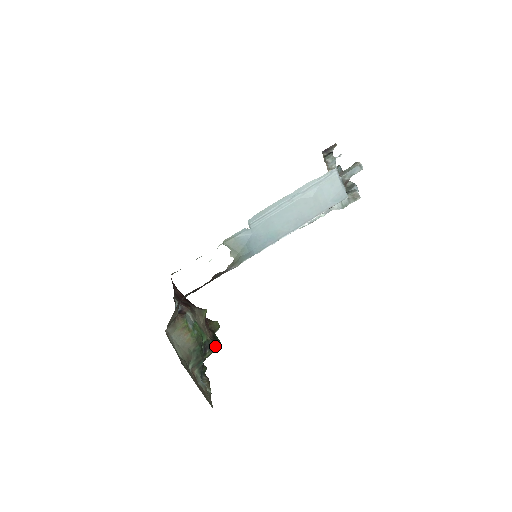
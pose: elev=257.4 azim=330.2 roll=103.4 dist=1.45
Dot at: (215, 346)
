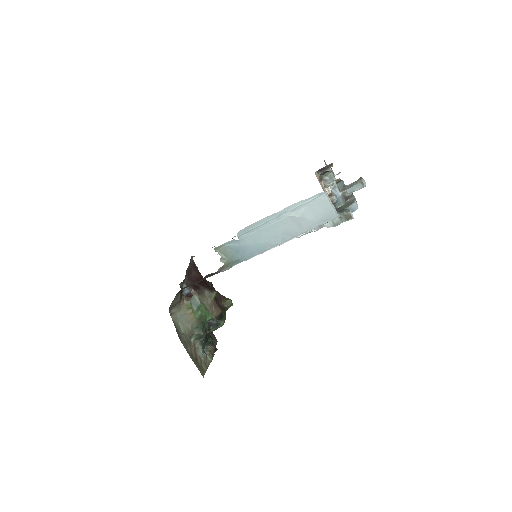
Dot at: (219, 324)
